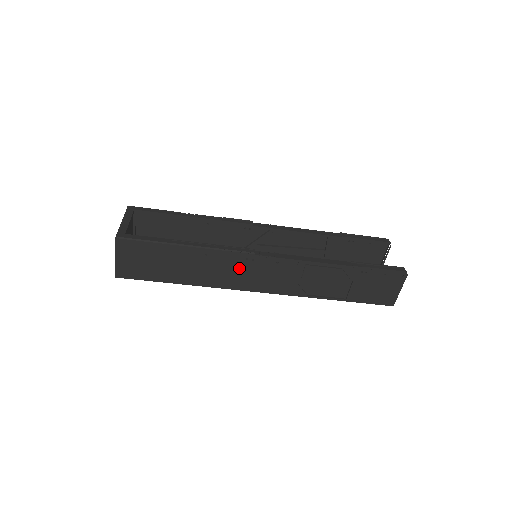
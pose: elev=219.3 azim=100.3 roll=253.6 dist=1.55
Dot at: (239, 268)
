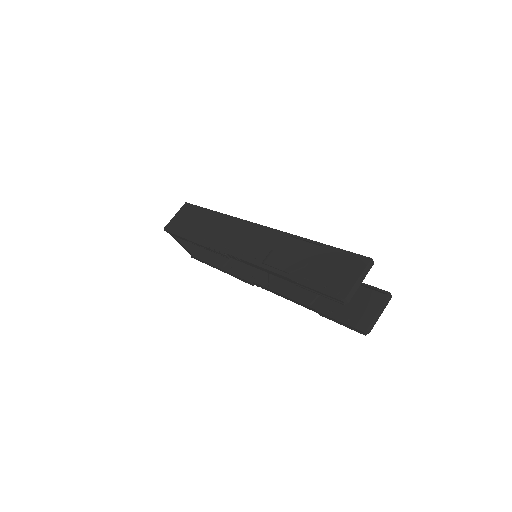
Dot at: occluded
